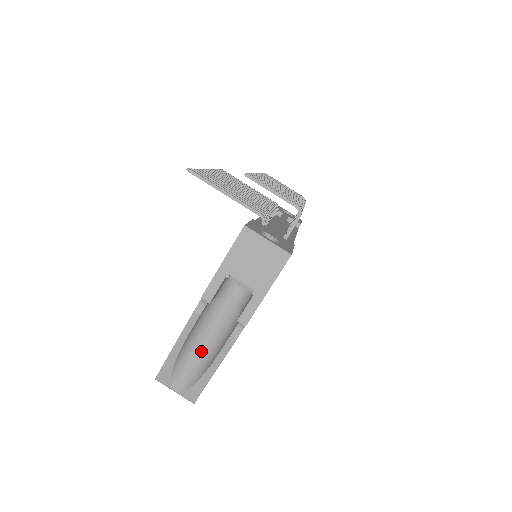
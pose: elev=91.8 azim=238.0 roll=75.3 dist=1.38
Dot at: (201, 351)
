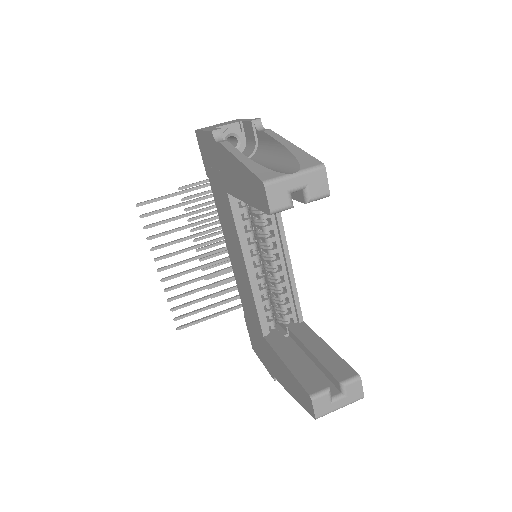
Dot at: (269, 166)
